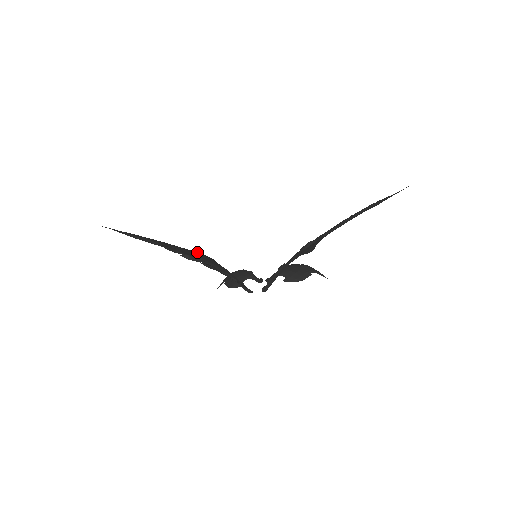
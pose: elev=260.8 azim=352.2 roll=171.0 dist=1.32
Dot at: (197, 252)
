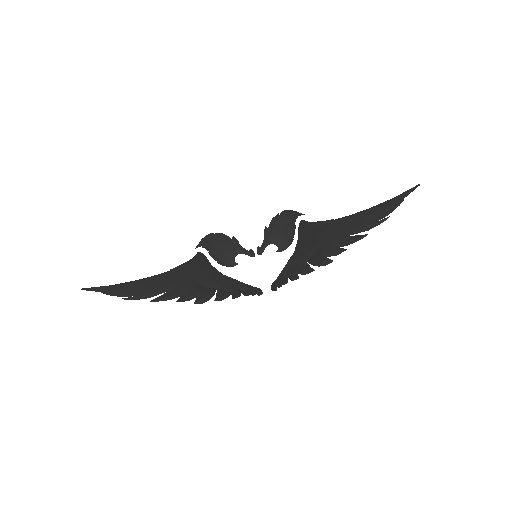
Dot at: (188, 262)
